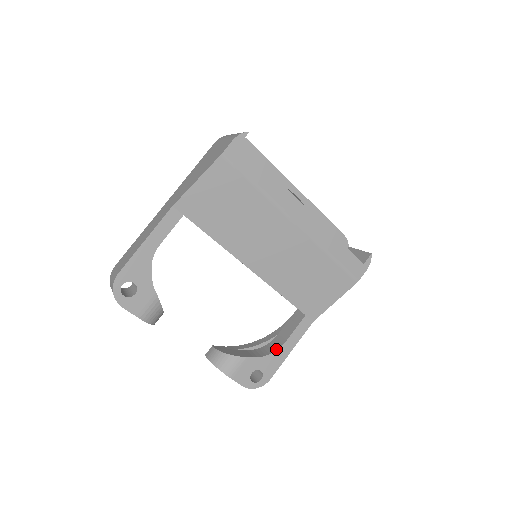
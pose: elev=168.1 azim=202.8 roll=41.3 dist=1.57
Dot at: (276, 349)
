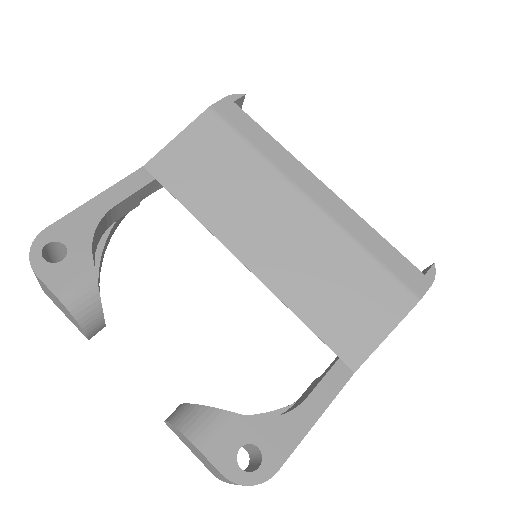
Dot at: (288, 411)
